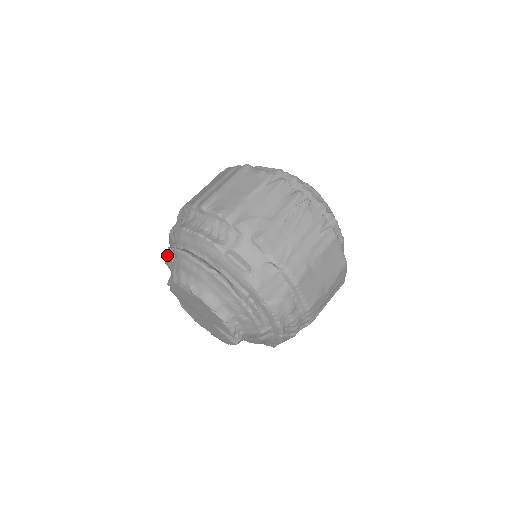
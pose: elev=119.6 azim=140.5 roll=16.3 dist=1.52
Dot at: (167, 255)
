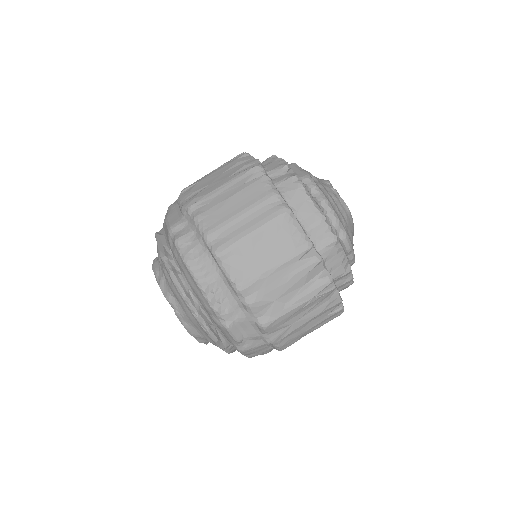
Dot at: (159, 255)
